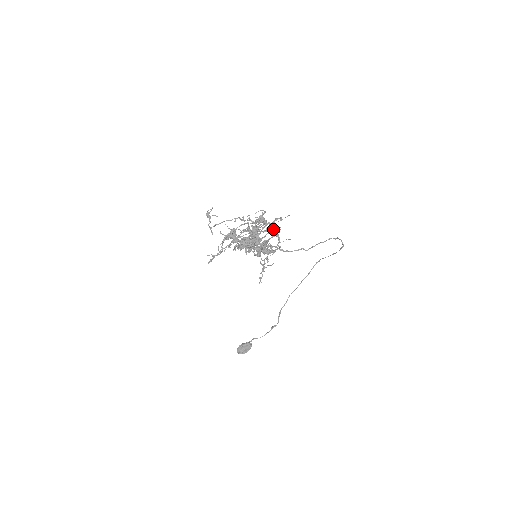
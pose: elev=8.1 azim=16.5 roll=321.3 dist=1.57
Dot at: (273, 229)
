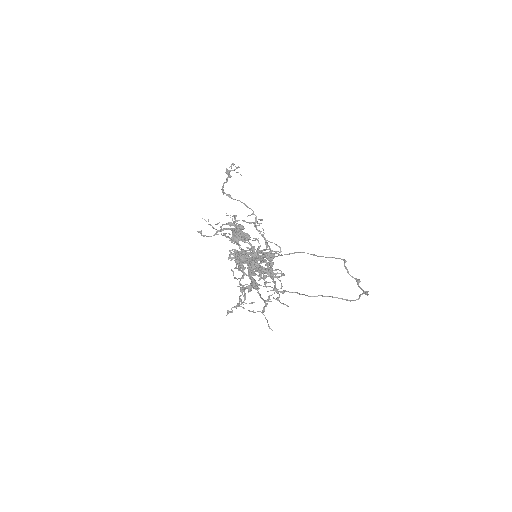
Dot at: occluded
